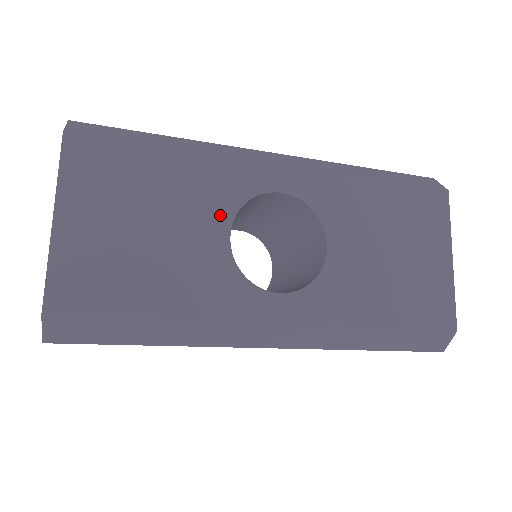
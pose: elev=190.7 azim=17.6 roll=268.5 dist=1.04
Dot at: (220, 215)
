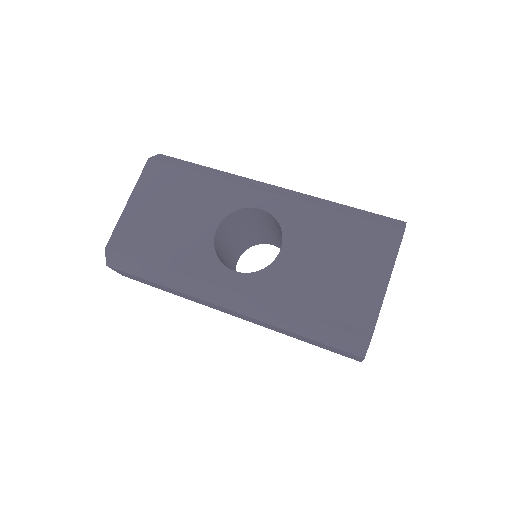
Dot at: (215, 215)
